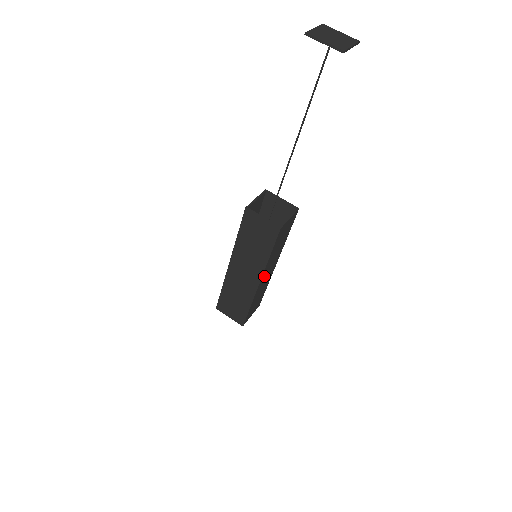
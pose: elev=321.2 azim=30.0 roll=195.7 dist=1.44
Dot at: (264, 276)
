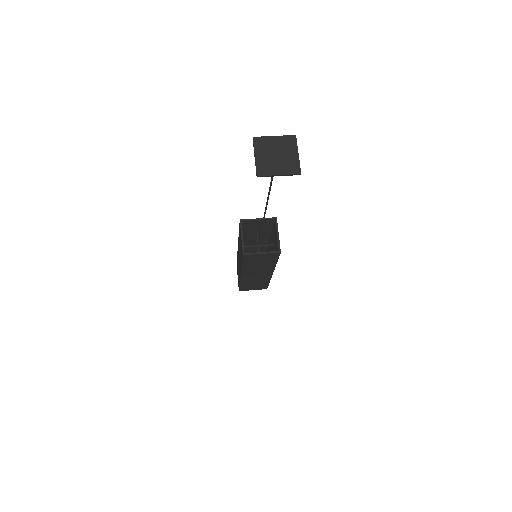
Dot at: (248, 274)
